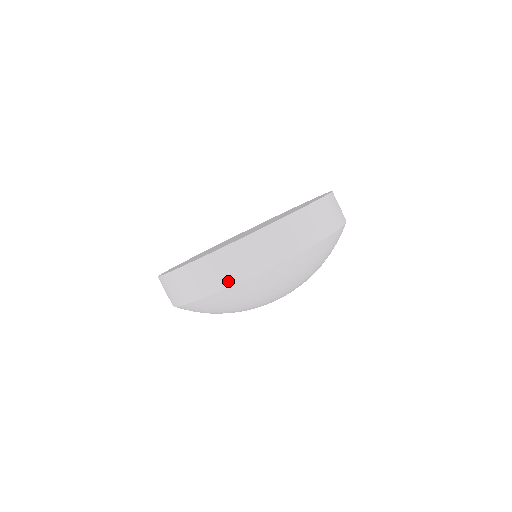
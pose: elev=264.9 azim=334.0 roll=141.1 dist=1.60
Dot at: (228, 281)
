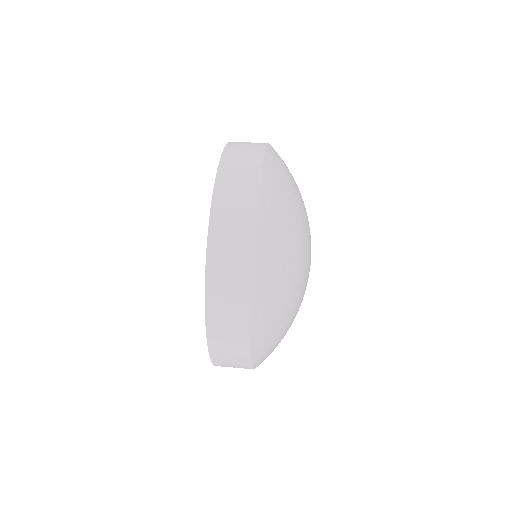
Dot at: (246, 259)
